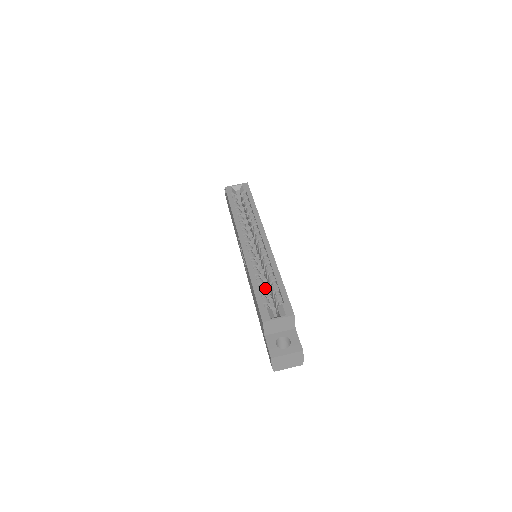
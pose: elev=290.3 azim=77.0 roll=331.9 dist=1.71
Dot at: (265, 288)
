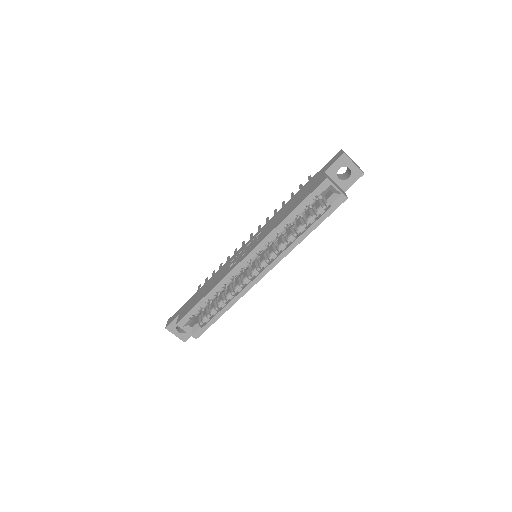
Dot at: occluded
